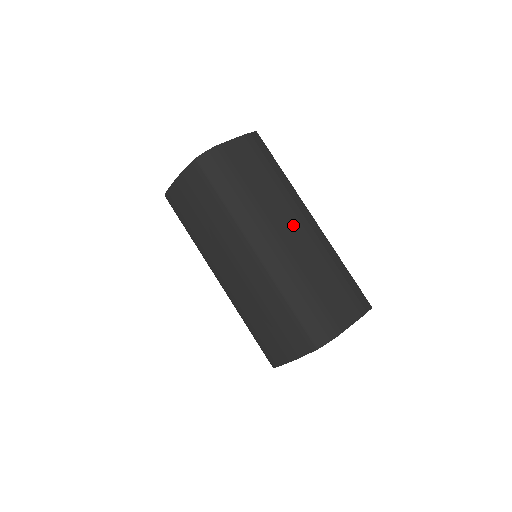
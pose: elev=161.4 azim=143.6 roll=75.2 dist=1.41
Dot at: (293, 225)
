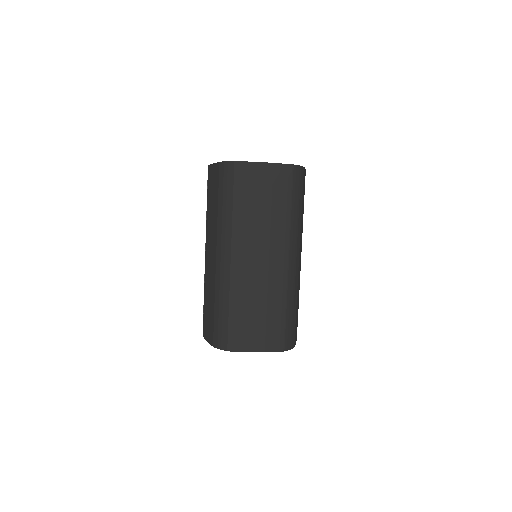
Dot at: occluded
